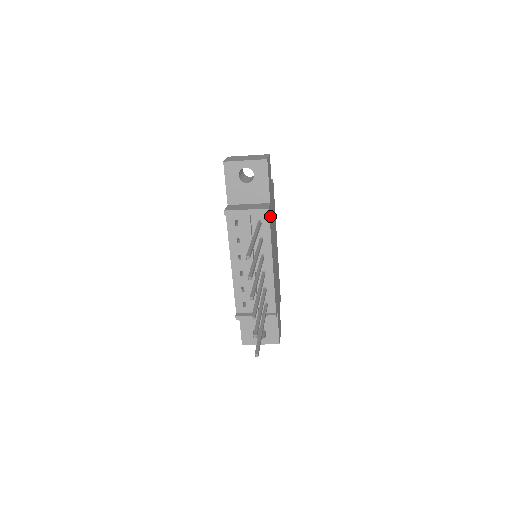
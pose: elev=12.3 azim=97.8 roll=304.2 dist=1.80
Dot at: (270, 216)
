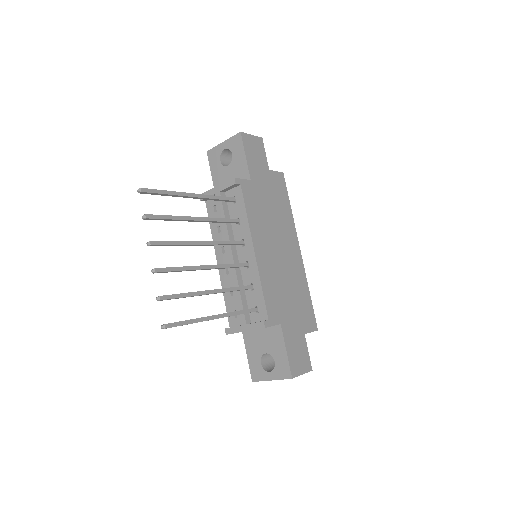
Dot at: (248, 193)
